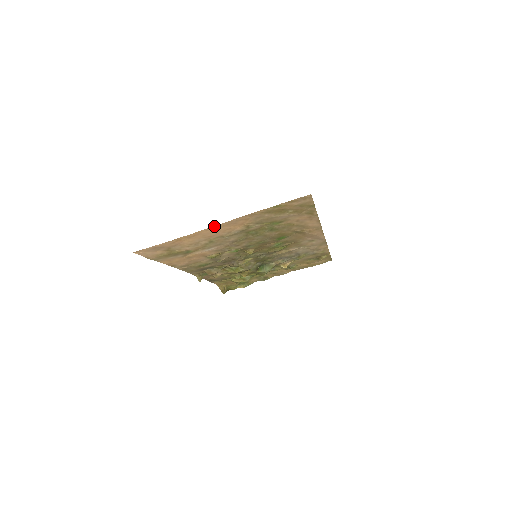
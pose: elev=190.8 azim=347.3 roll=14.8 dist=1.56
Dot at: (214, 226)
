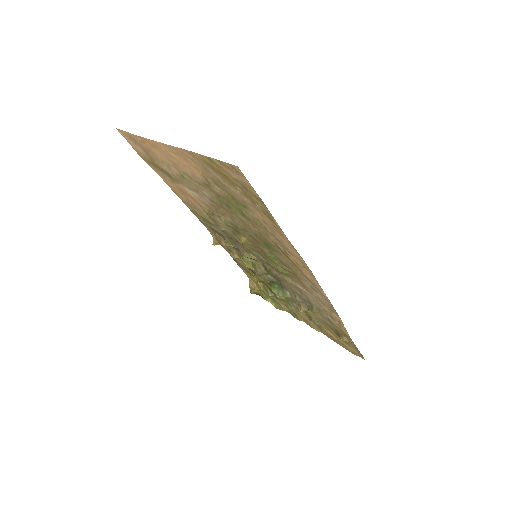
Dot at: (164, 144)
